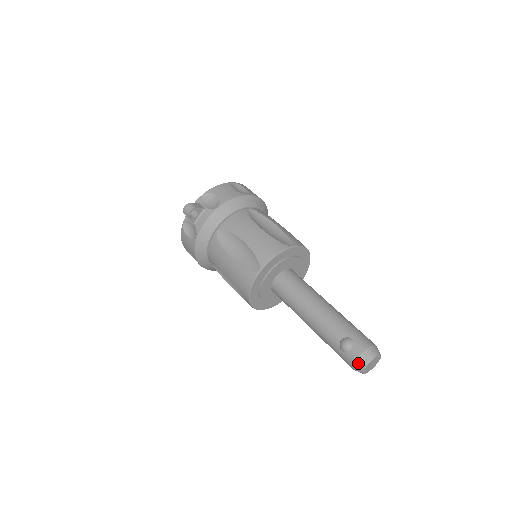
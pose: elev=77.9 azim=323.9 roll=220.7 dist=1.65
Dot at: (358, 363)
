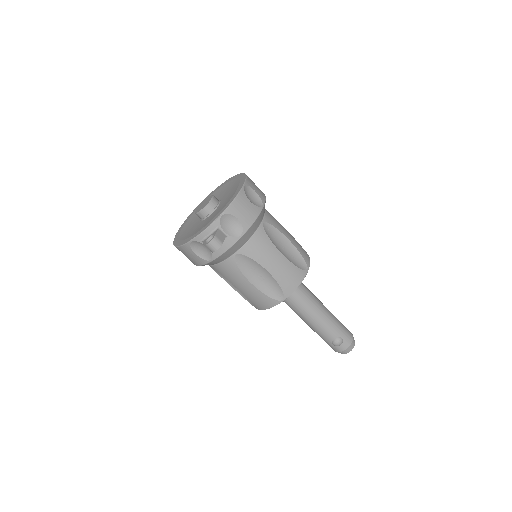
Dot at: (343, 352)
